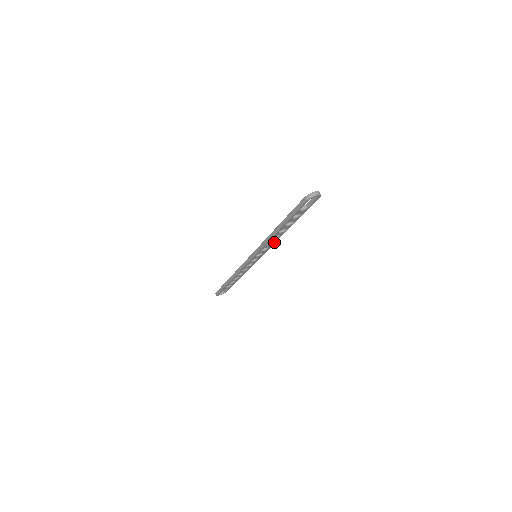
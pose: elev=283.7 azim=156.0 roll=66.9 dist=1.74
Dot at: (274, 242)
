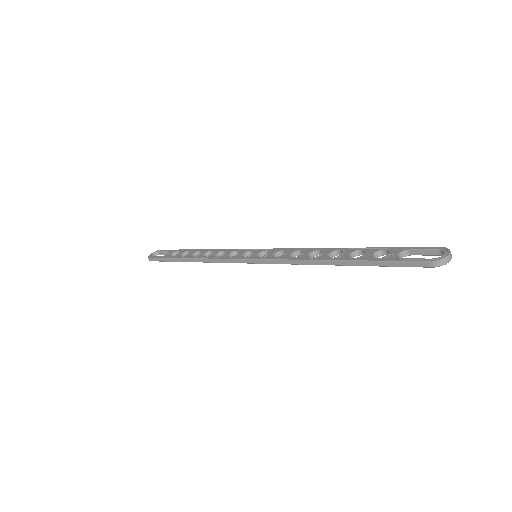
Dot at: occluded
